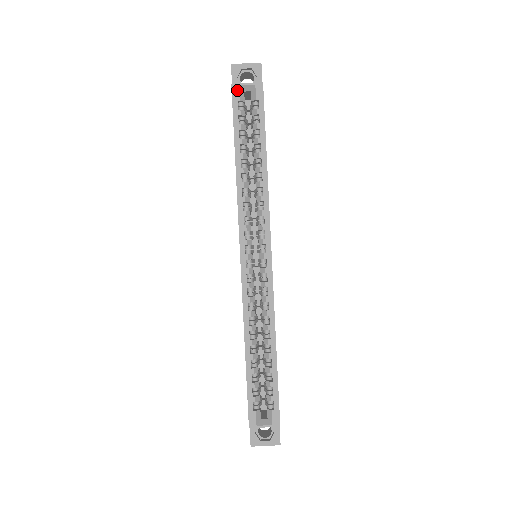
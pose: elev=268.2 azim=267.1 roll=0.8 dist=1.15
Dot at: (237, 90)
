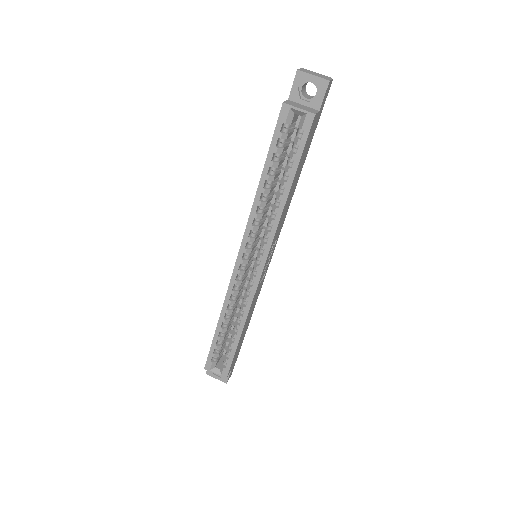
Dot at: (286, 111)
